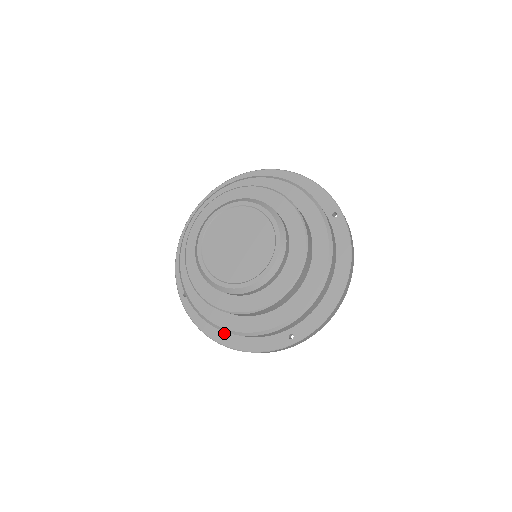
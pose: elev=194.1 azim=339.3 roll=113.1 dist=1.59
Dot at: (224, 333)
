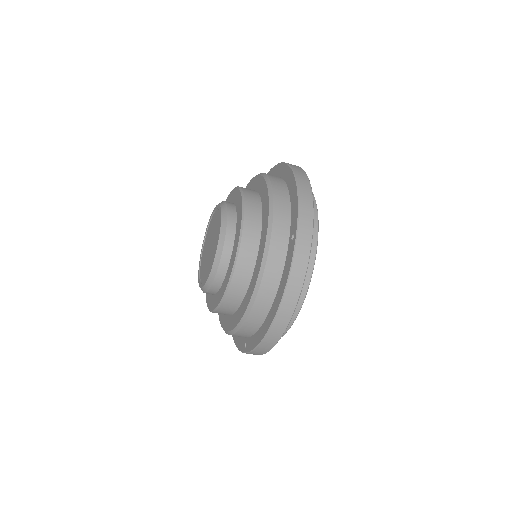
Dot at: occluded
